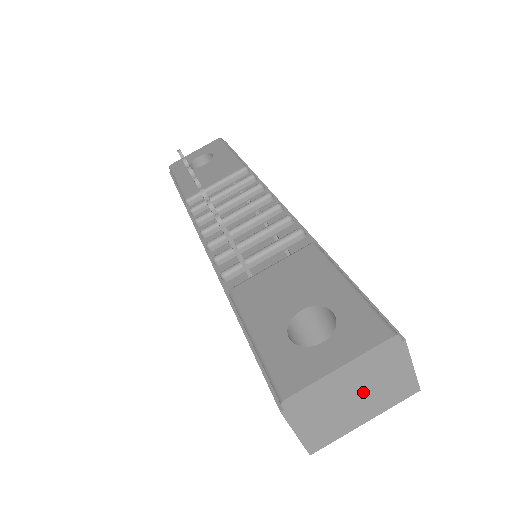
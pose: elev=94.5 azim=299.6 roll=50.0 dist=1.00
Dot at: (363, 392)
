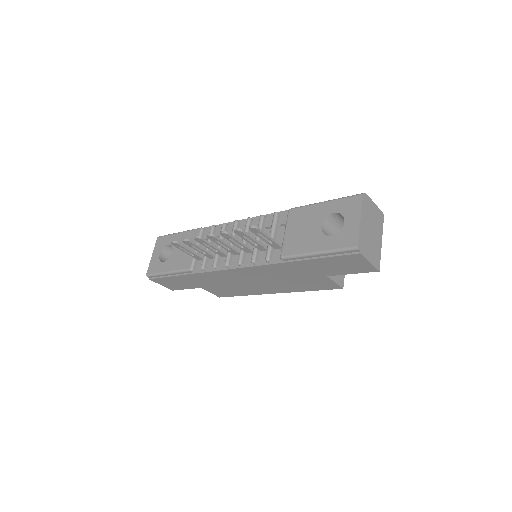
Dot at: (372, 227)
